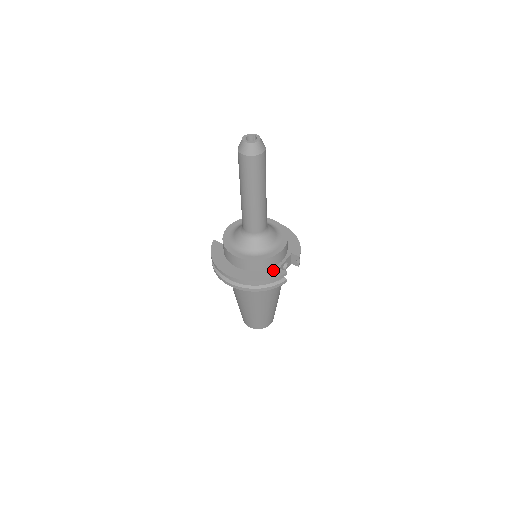
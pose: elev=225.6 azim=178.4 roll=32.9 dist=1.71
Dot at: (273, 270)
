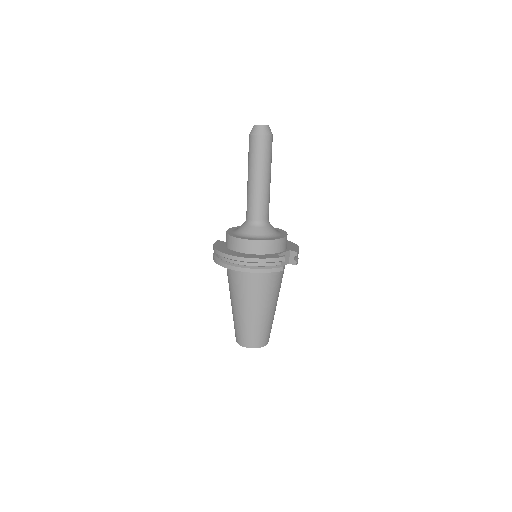
Dot at: (270, 255)
